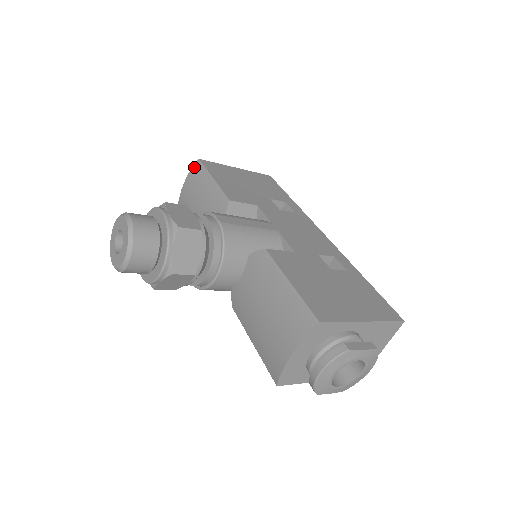
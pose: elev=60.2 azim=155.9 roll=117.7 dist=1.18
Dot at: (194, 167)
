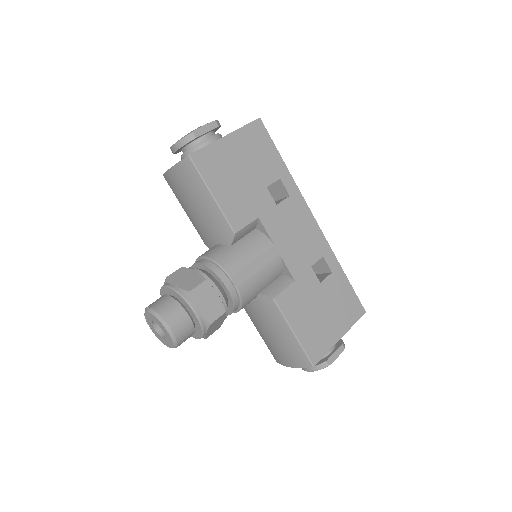
Dot at: (184, 163)
